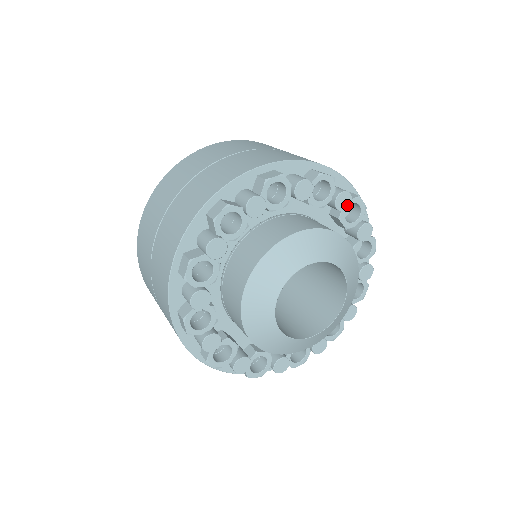
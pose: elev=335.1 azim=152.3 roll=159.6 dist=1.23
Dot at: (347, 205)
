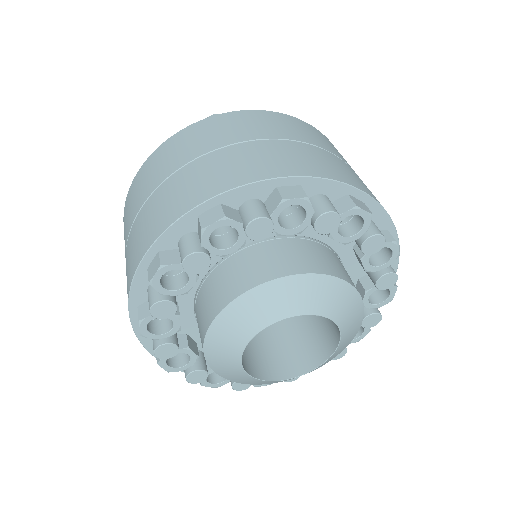
Dot at: (385, 287)
